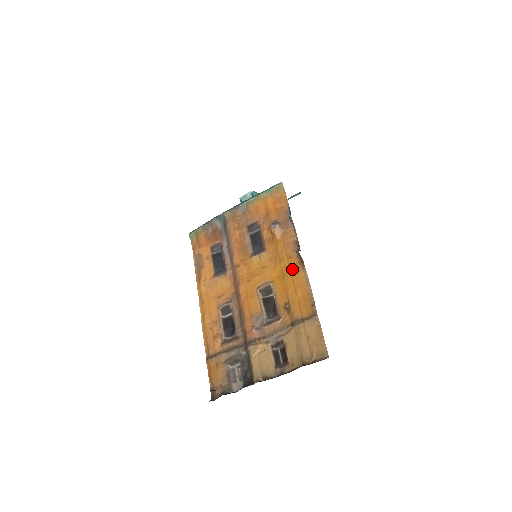
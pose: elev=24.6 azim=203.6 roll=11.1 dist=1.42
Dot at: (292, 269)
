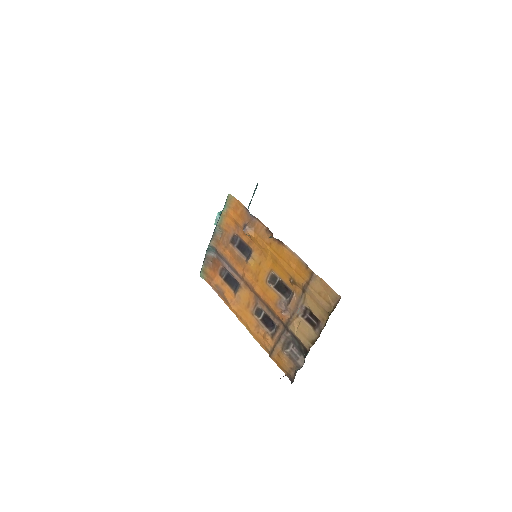
Dot at: (277, 252)
